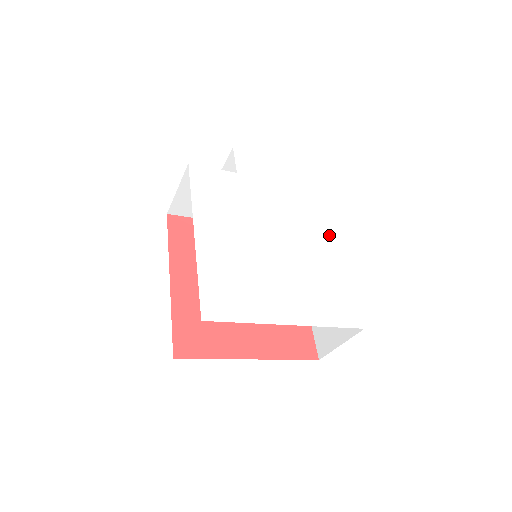
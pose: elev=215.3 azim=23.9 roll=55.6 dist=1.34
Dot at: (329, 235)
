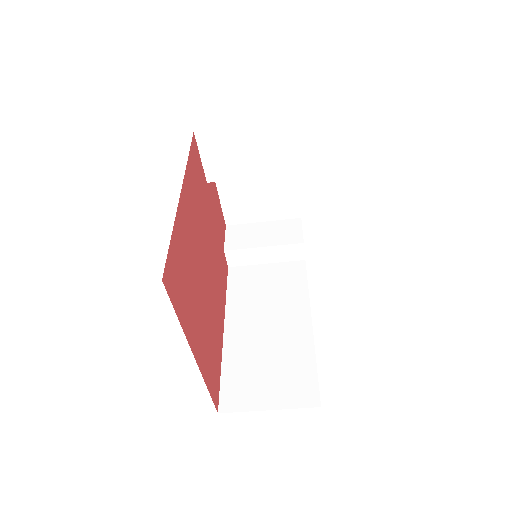
Dot at: occluded
